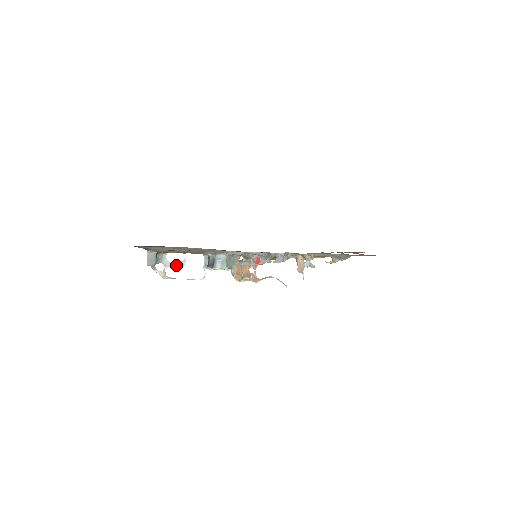
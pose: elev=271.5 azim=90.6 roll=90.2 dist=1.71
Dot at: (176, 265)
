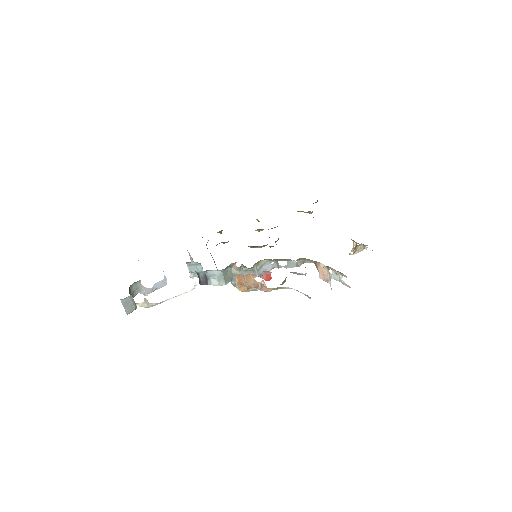
Dot at: (157, 288)
